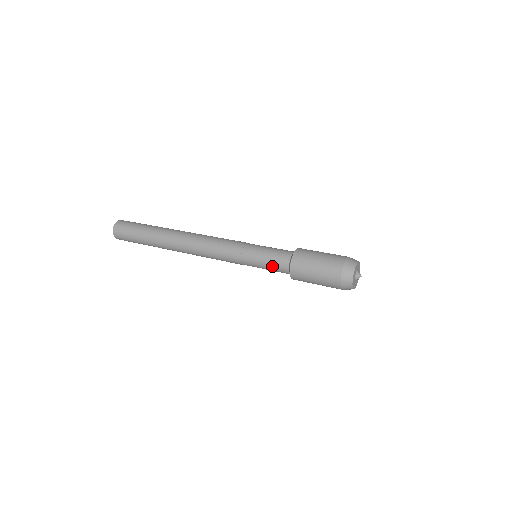
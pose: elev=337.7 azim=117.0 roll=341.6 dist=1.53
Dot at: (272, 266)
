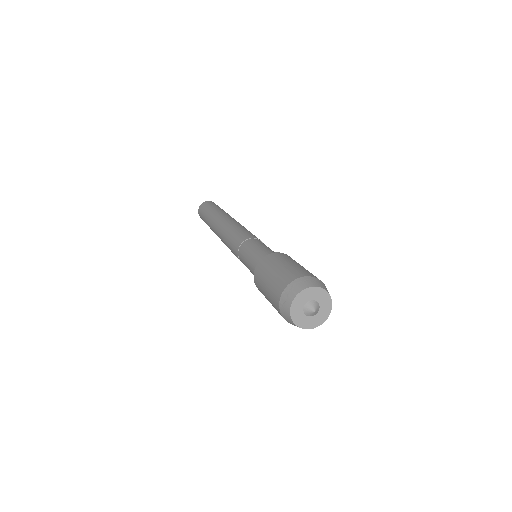
Dot at: (251, 263)
